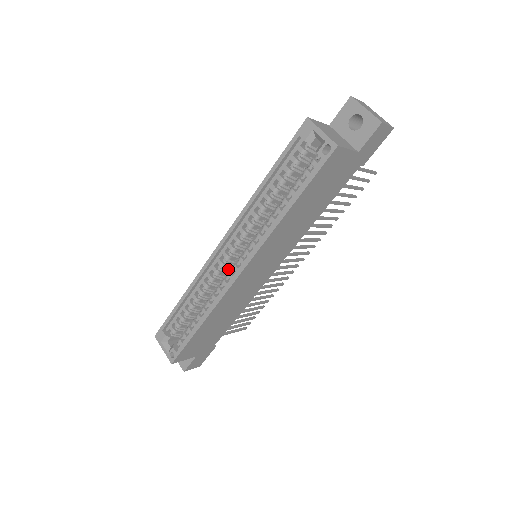
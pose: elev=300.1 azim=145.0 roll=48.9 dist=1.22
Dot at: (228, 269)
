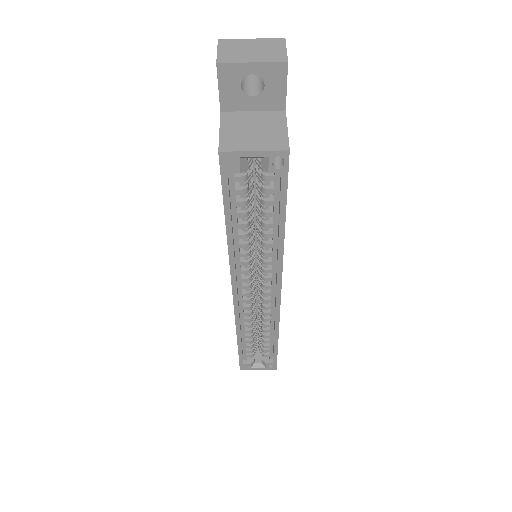
Dot at: (254, 294)
